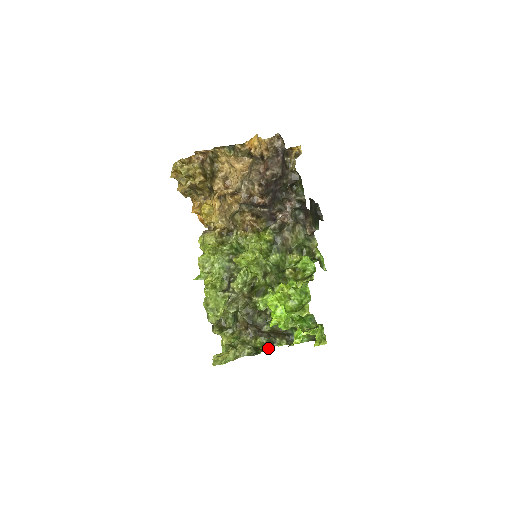
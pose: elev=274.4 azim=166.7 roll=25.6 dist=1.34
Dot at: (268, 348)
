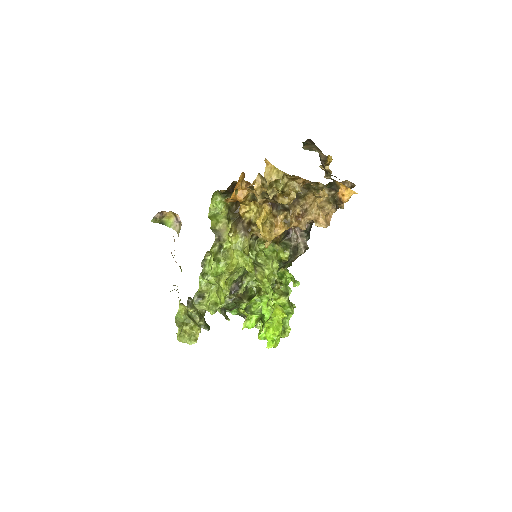
Dot at: occluded
